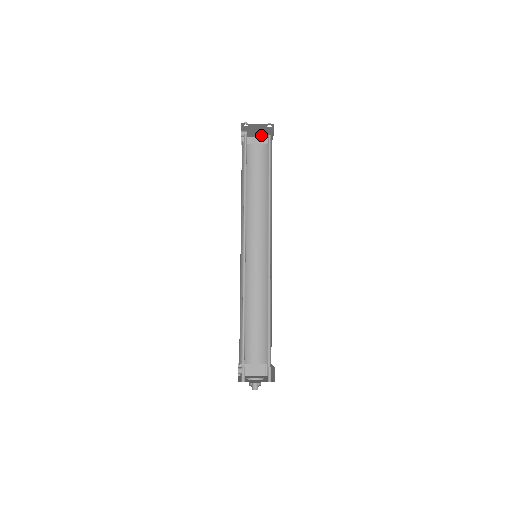
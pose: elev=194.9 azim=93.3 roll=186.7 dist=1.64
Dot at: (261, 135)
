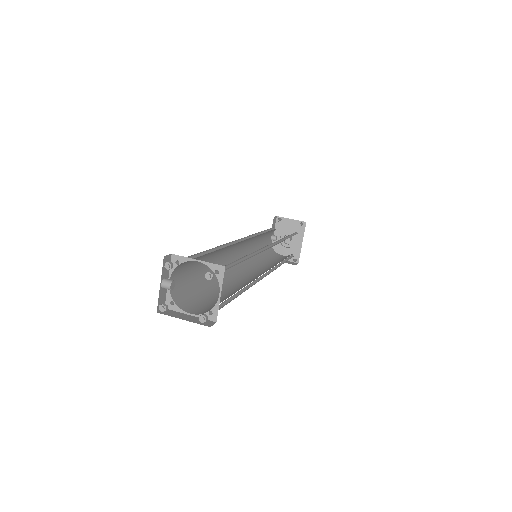
Dot at: occluded
